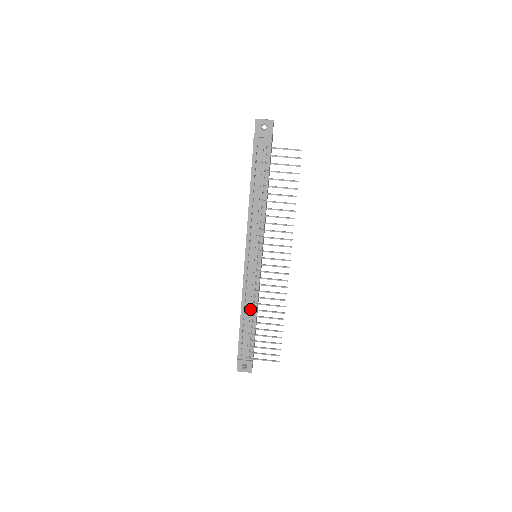
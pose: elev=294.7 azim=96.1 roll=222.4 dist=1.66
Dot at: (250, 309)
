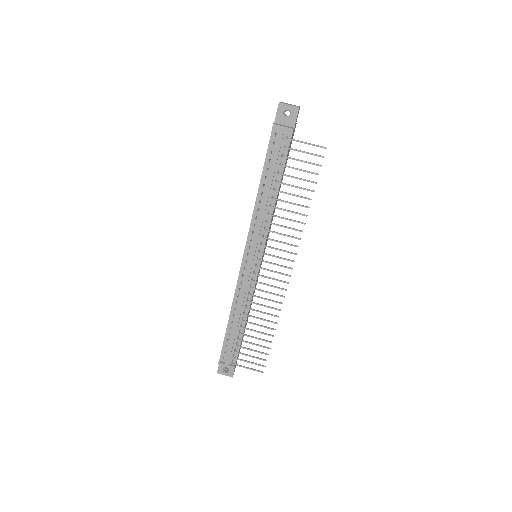
Dot at: (240, 312)
